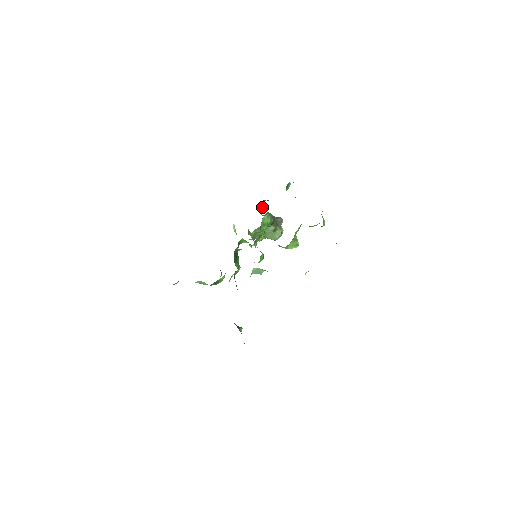
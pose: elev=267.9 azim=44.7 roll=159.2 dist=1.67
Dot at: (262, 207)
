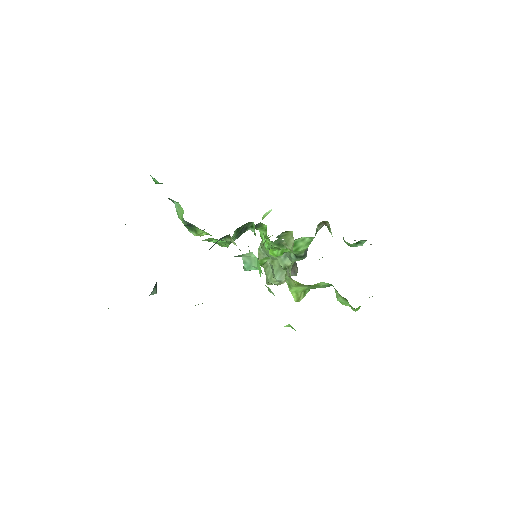
Dot at: (317, 227)
